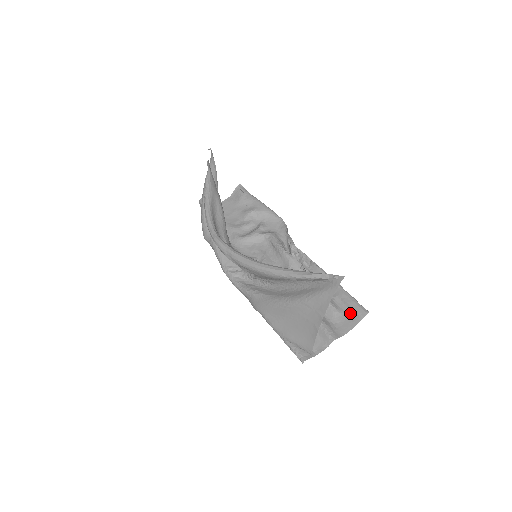
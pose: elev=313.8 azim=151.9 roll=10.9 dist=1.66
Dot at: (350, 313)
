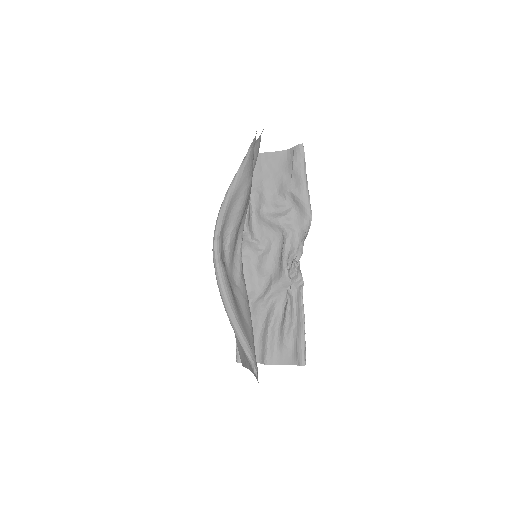
Dot at: (294, 353)
